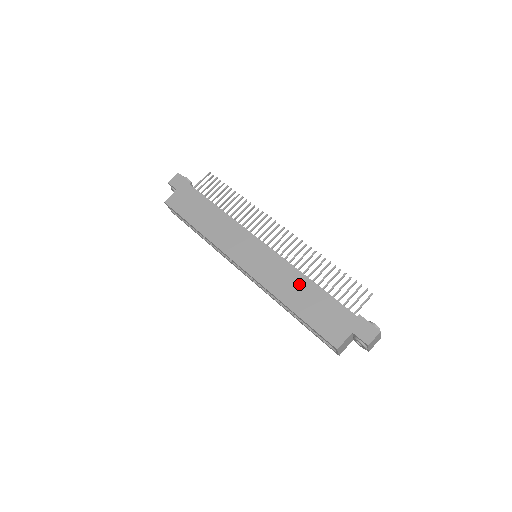
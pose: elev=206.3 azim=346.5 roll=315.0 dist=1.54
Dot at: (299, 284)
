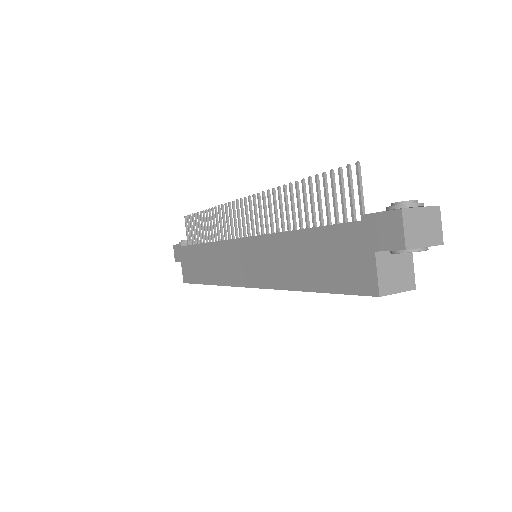
Dot at: (289, 249)
